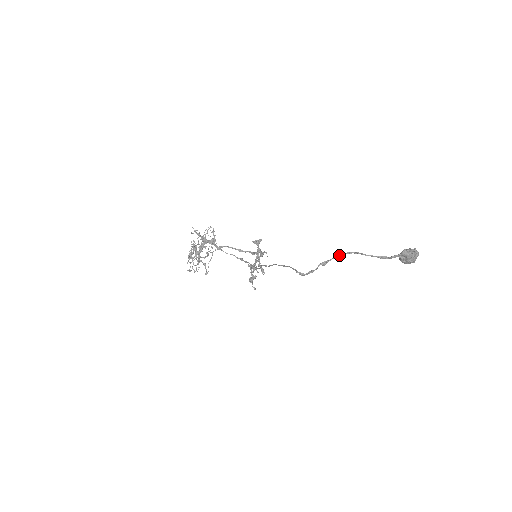
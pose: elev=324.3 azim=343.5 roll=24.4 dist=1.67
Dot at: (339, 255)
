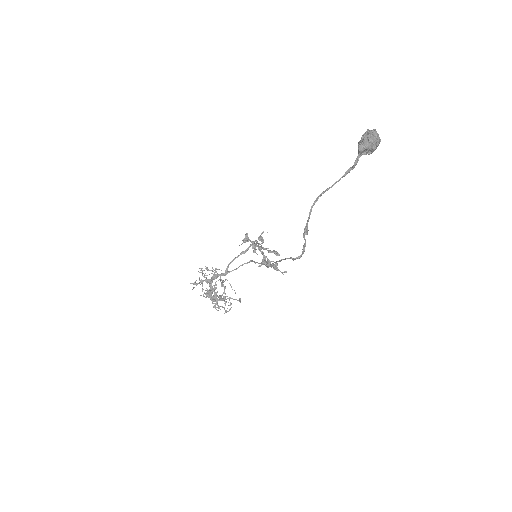
Dot at: (309, 213)
